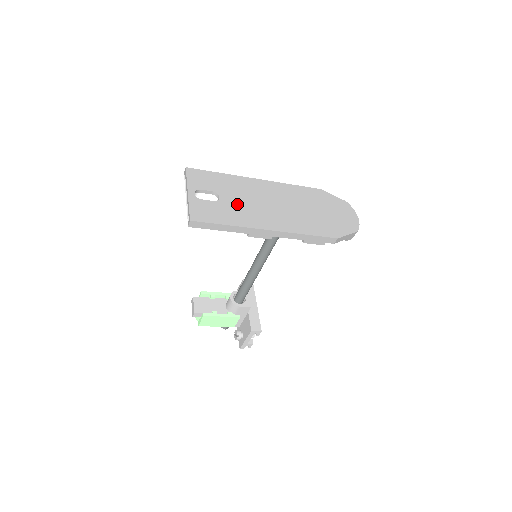
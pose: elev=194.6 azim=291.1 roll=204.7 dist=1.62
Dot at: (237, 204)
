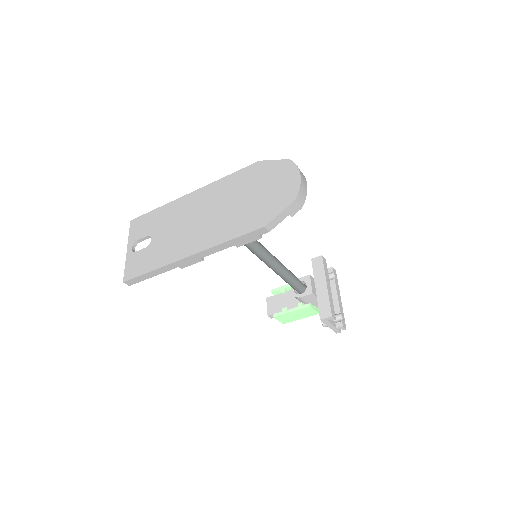
Dot at: (165, 239)
